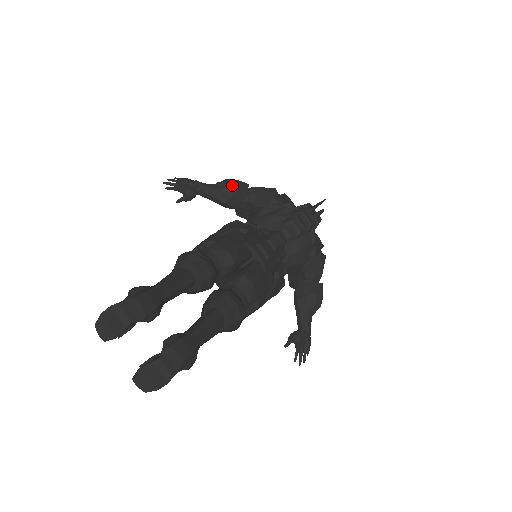
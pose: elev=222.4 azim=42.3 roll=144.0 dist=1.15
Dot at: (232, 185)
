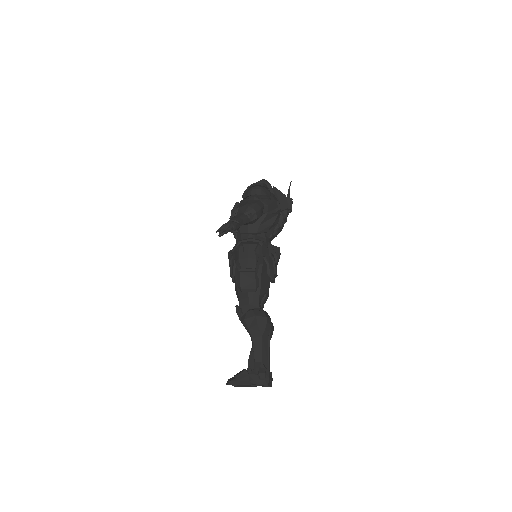
Dot at: (259, 217)
